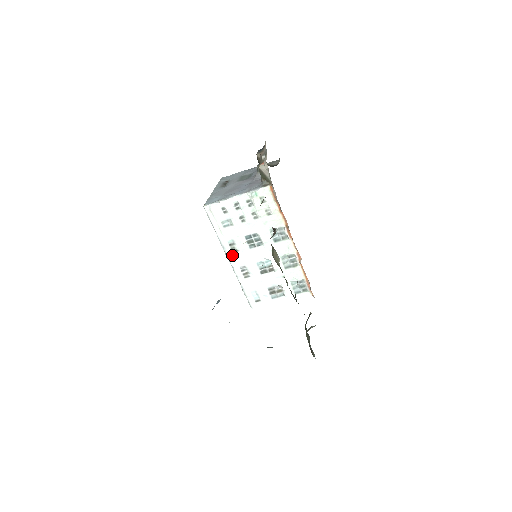
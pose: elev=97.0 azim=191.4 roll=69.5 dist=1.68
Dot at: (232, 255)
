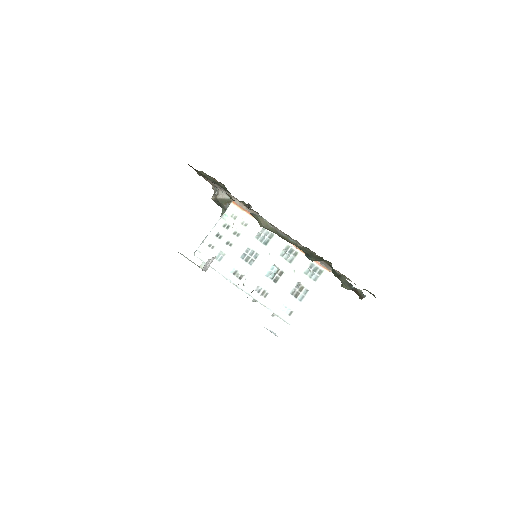
Dot at: (241, 282)
